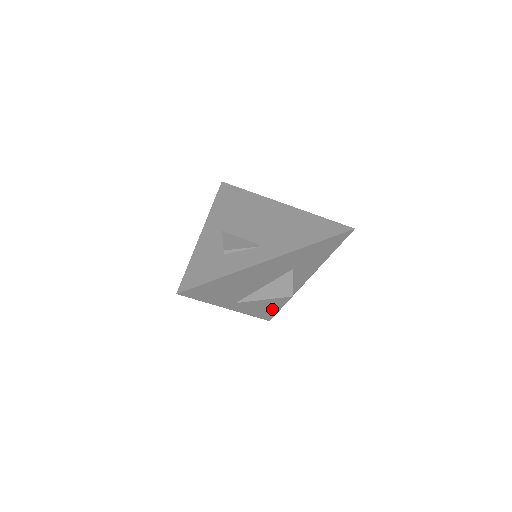
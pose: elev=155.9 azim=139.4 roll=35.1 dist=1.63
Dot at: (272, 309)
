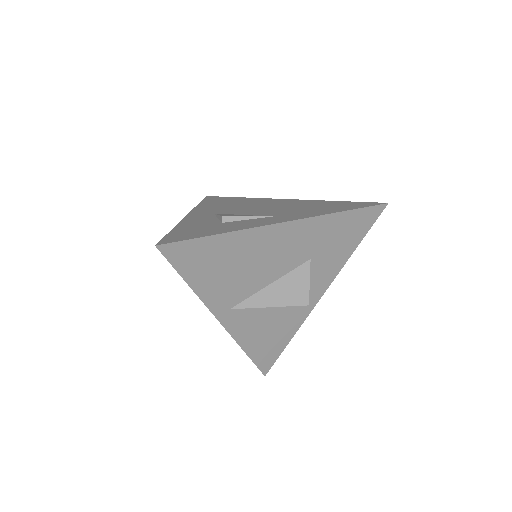
Dot at: (272, 347)
